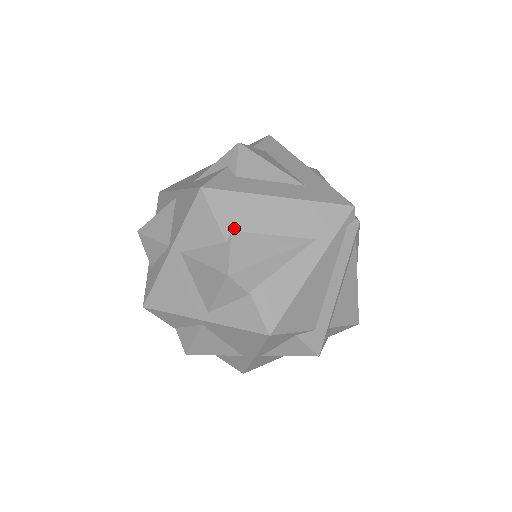
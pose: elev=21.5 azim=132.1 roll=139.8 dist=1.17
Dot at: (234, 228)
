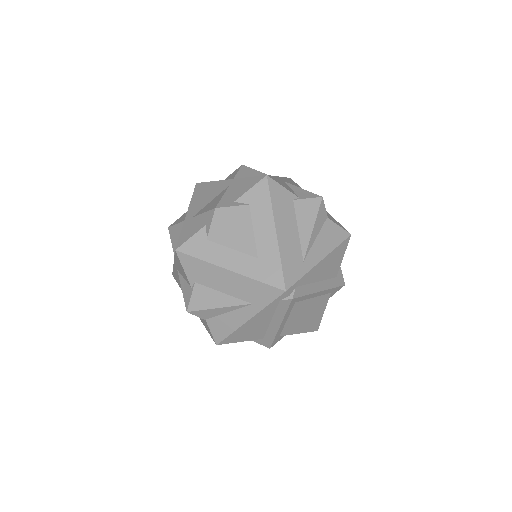
Dot at: (196, 281)
